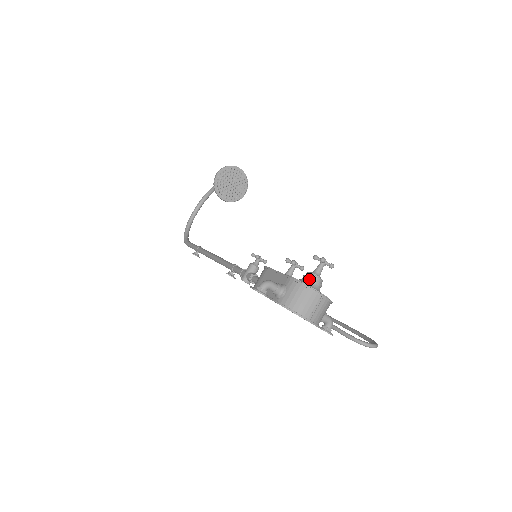
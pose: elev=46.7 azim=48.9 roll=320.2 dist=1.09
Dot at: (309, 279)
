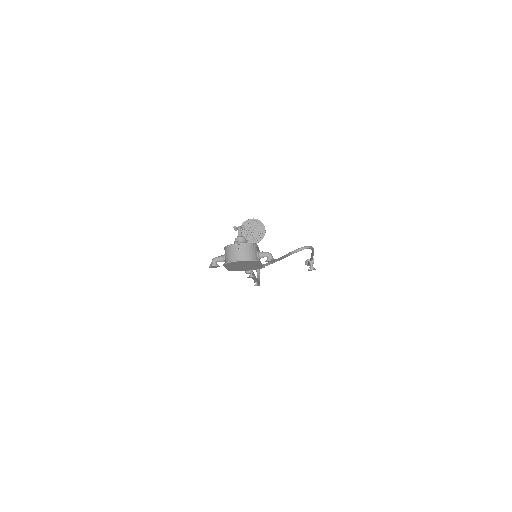
Dot at: (234, 242)
